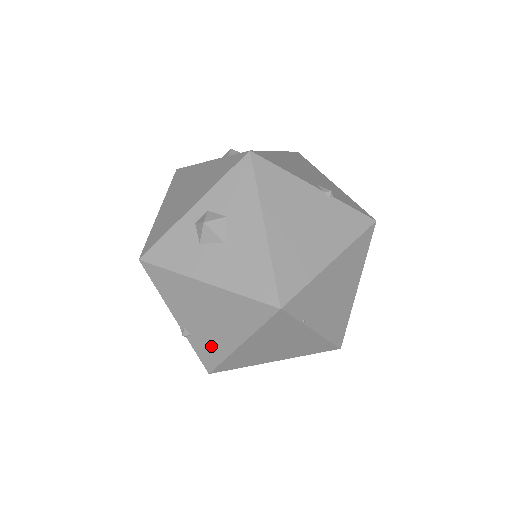
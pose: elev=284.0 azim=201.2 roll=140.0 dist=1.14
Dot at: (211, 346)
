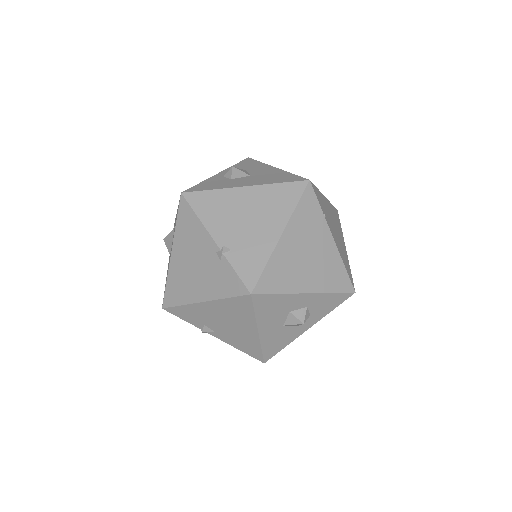
Dot at: (252, 253)
